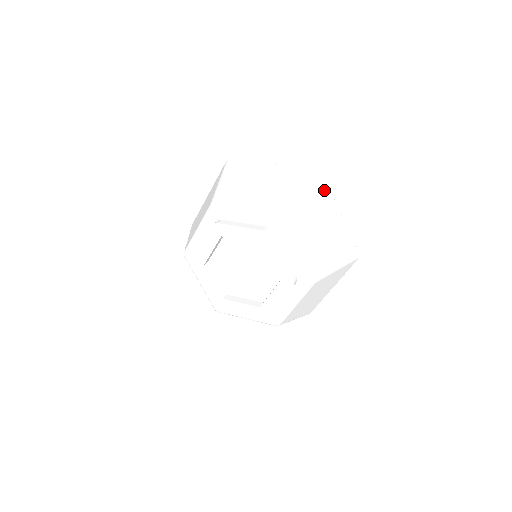
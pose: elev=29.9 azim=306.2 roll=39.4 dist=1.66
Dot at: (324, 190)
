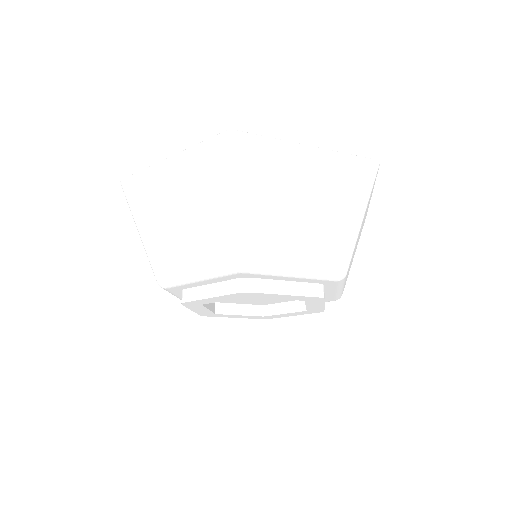
Dot at: occluded
